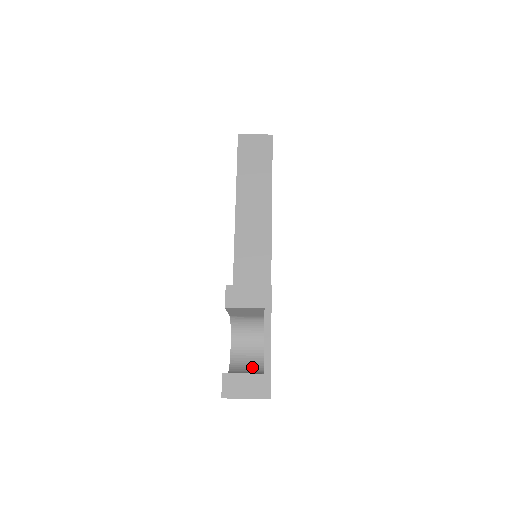
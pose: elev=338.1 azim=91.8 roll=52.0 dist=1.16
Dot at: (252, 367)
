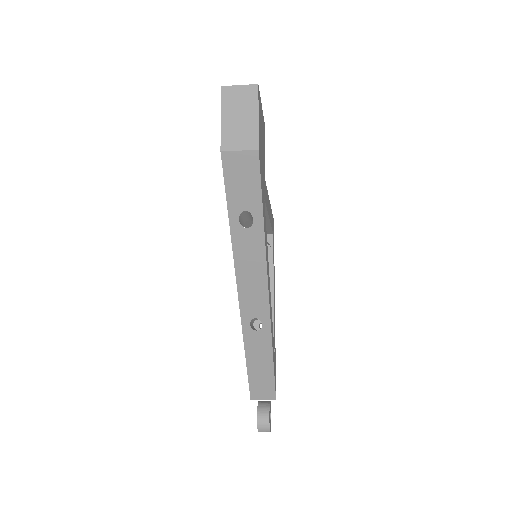
Dot at: occluded
